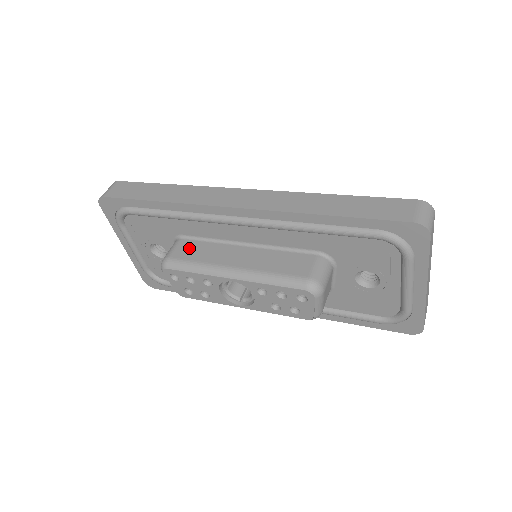
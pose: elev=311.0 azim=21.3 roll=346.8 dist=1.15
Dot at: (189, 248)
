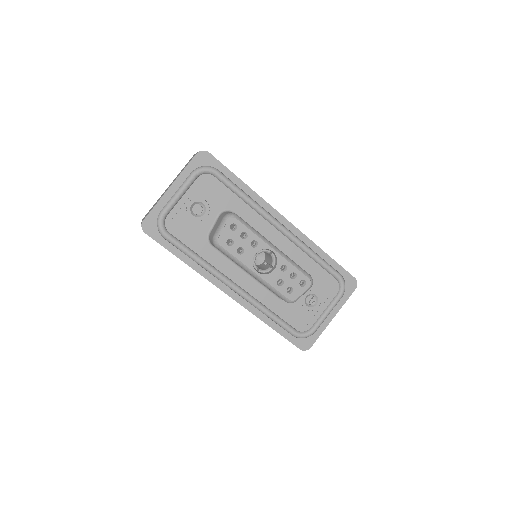
Dot at: occluded
